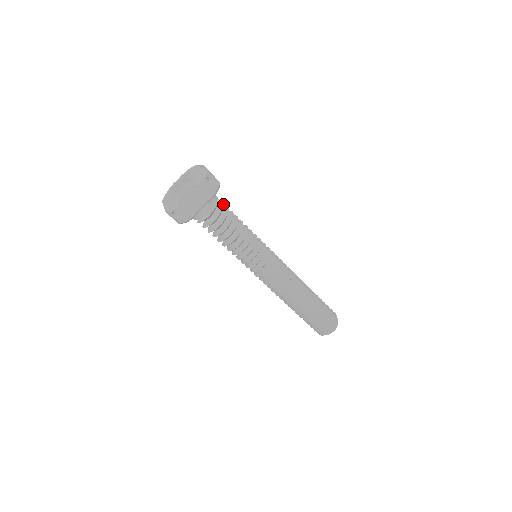
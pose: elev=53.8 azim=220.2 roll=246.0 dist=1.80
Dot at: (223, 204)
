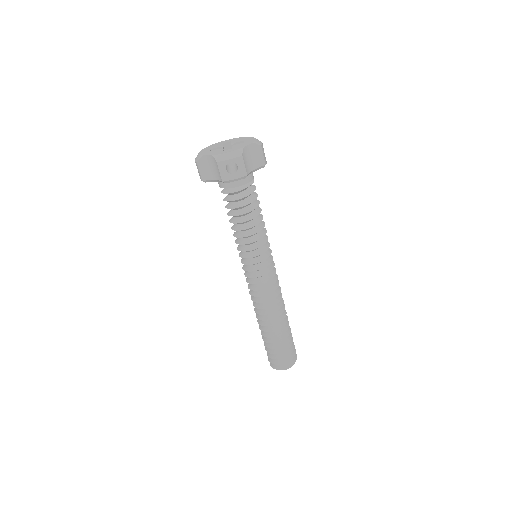
Dot at: occluded
